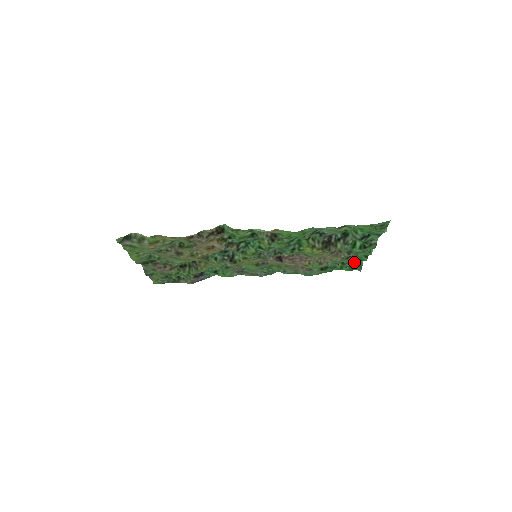
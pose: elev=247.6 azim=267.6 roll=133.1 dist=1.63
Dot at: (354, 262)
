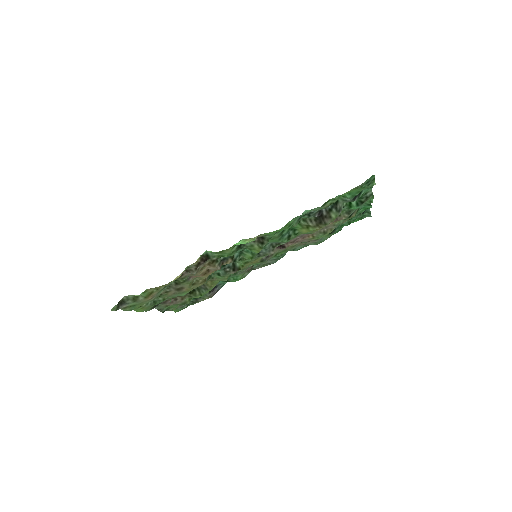
Dot at: (360, 213)
